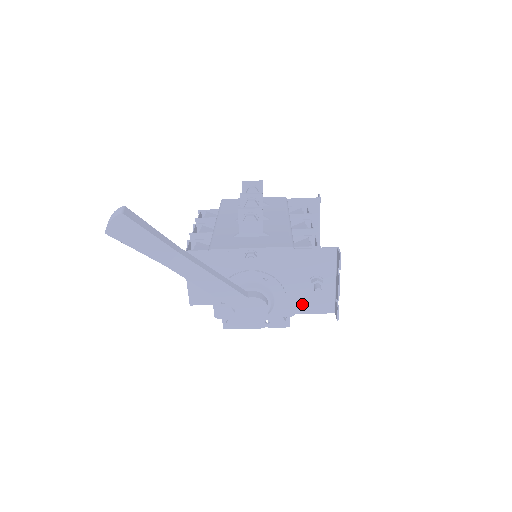
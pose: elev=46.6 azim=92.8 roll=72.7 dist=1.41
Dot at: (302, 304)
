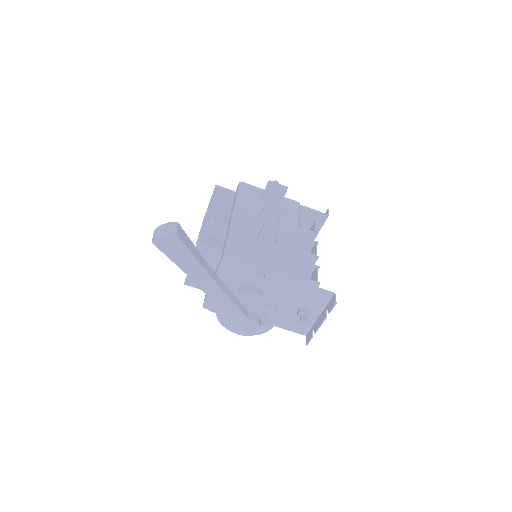
Dot at: (283, 321)
